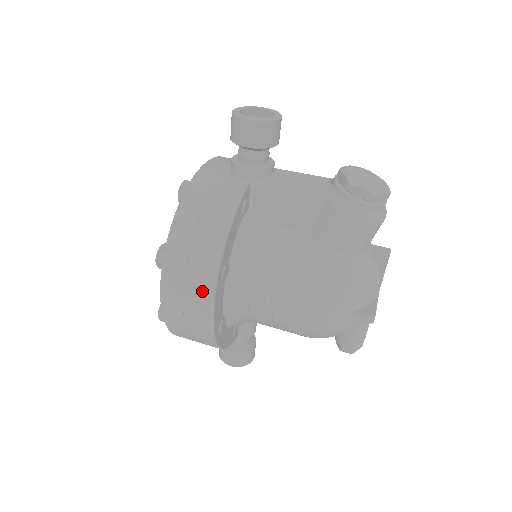
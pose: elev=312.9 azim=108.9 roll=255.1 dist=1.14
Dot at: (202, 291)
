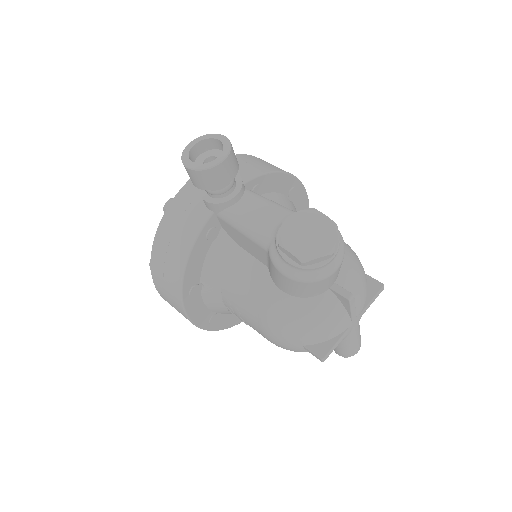
Dot at: (177, 304)
